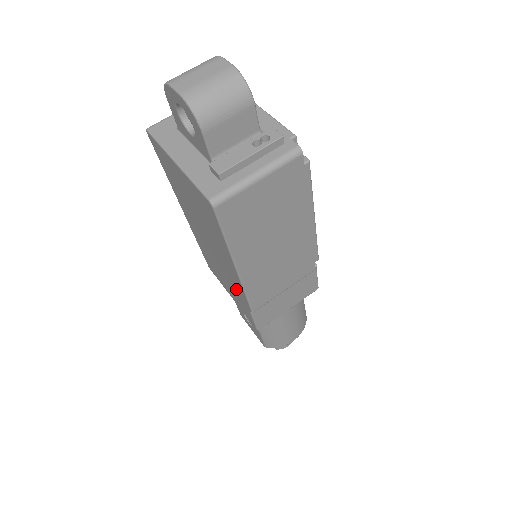
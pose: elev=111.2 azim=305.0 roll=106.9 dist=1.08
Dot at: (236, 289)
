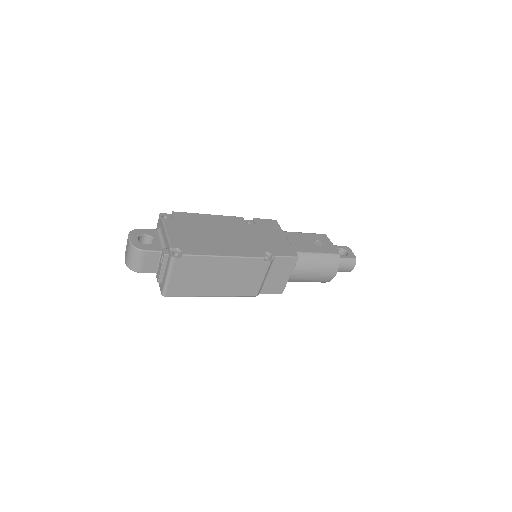
Dot at: occluded
